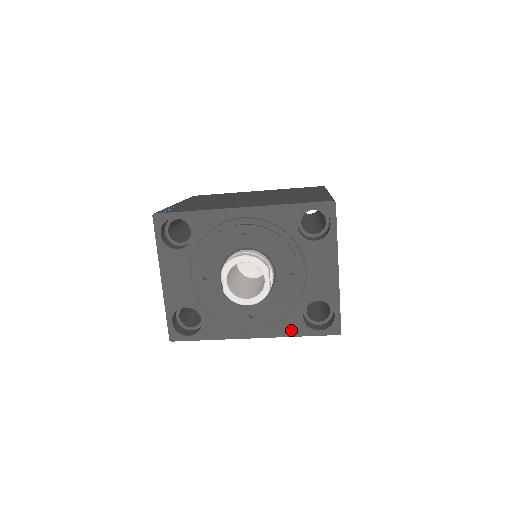
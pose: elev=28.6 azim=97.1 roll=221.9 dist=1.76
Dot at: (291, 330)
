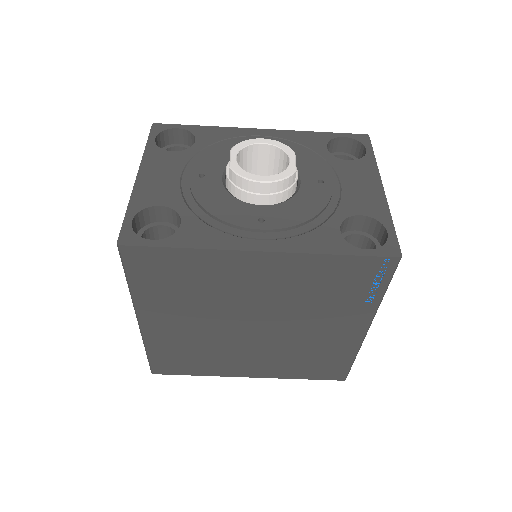
Dot at: (322, 245)
